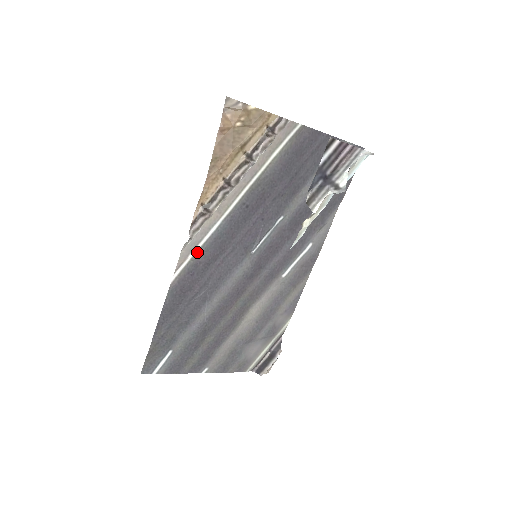
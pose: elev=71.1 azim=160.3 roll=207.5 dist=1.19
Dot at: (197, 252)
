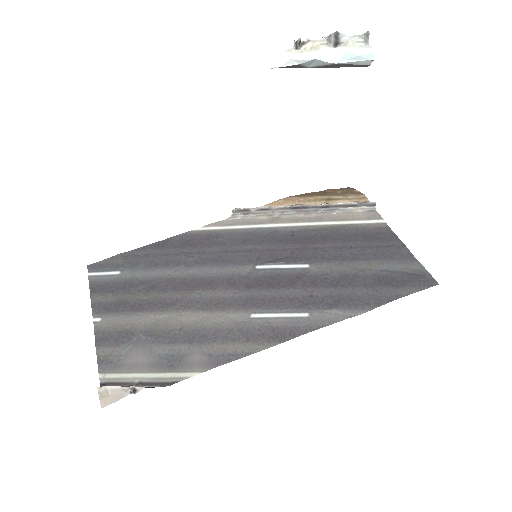
Dot at: (230, 230)
